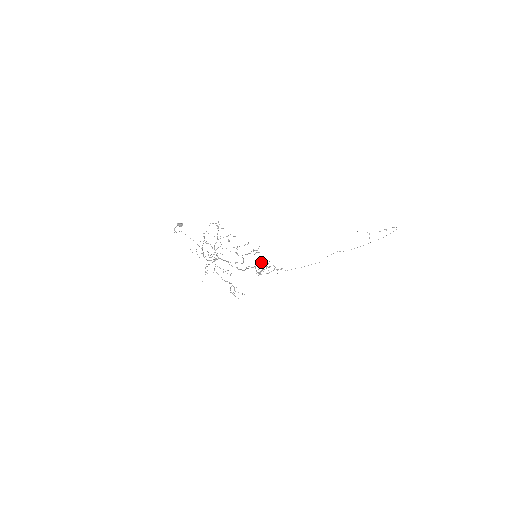
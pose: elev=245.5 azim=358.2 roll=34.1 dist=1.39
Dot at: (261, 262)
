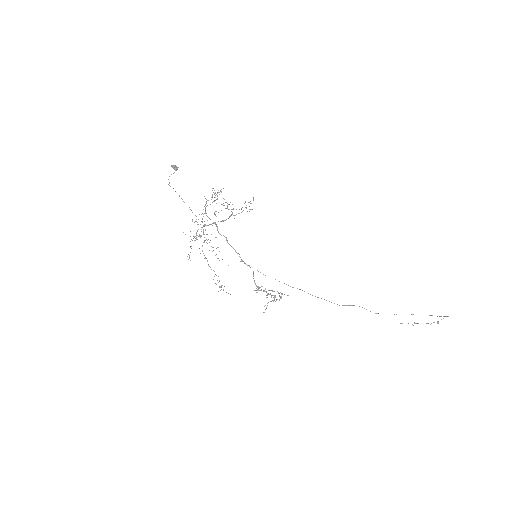
Dot at: occluded
